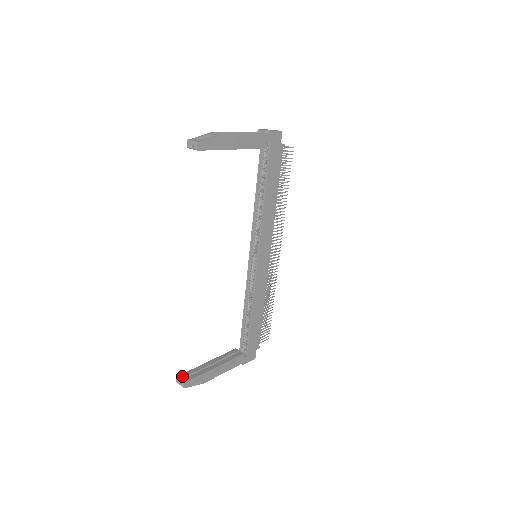
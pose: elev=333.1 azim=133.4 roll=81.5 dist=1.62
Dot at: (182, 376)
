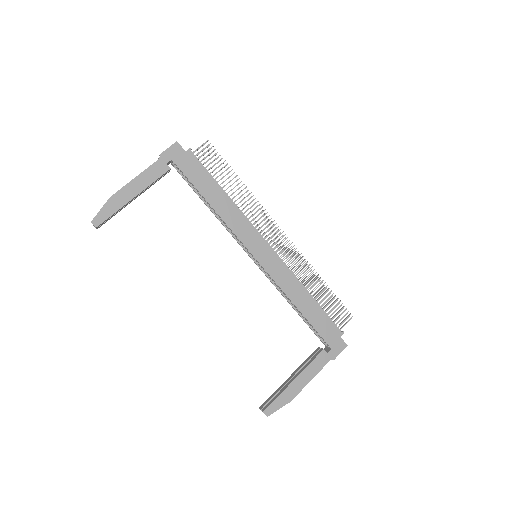
Dot at: (263, 405)
